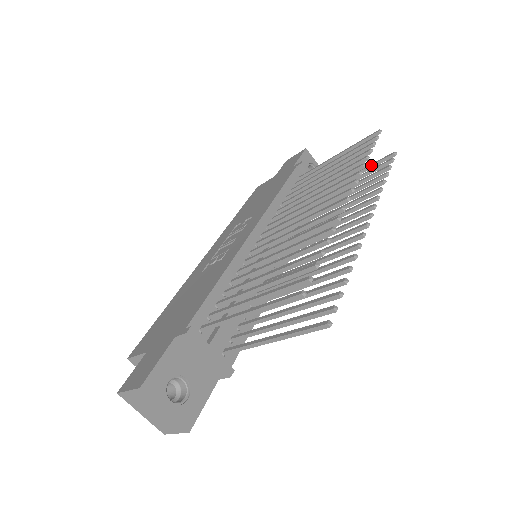
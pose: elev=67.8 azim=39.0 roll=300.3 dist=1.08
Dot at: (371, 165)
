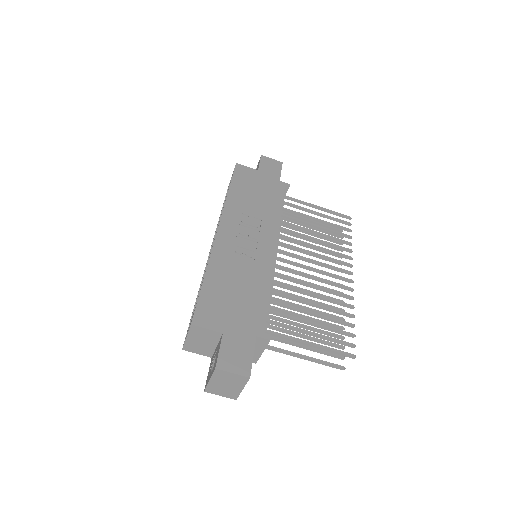
Dot at: (326, 226)
